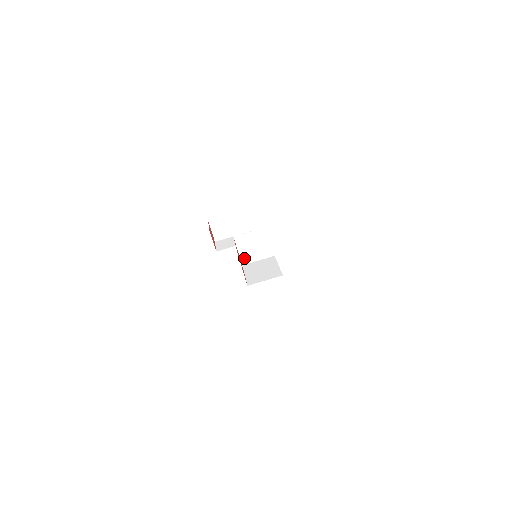
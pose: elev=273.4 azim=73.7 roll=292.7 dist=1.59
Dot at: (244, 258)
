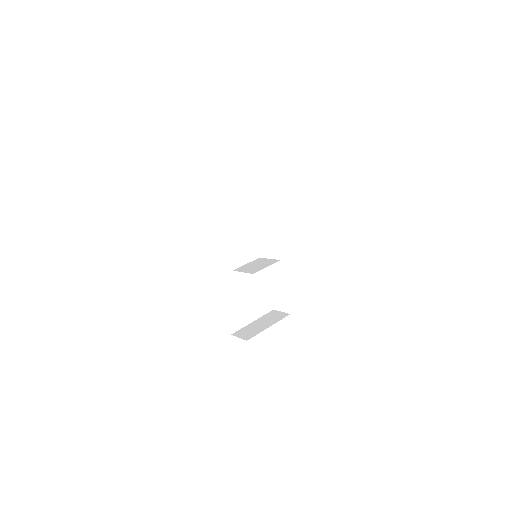
Dot at: (252, 272)
